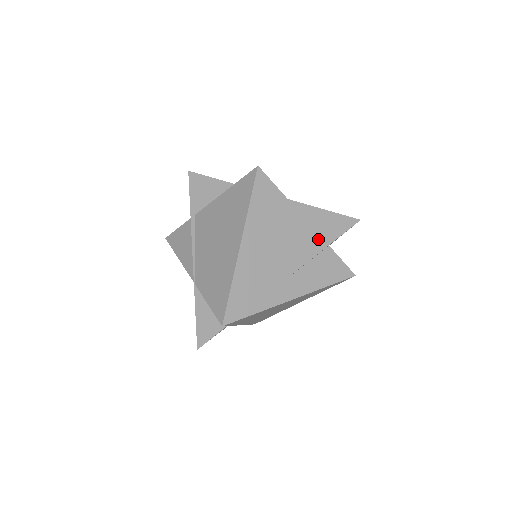
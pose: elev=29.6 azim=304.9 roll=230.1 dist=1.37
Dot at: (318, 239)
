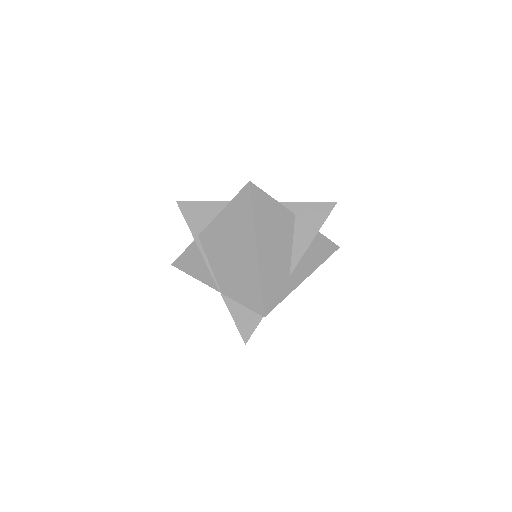
Dot at: (310, 226)
